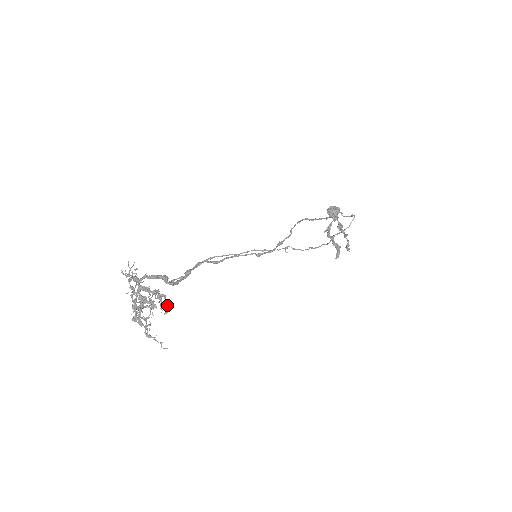
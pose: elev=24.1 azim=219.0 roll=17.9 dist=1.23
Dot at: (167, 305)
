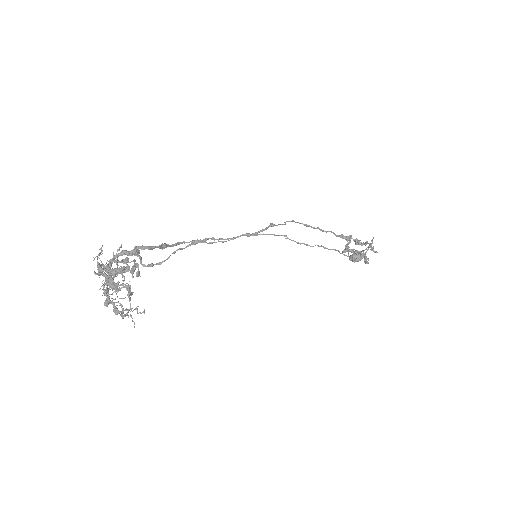
Dot at: (136, 263)
